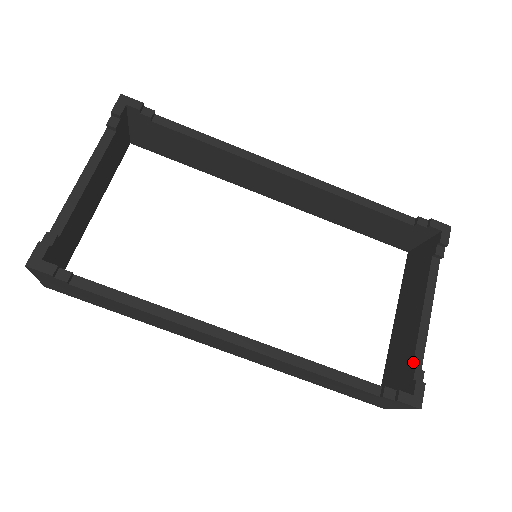
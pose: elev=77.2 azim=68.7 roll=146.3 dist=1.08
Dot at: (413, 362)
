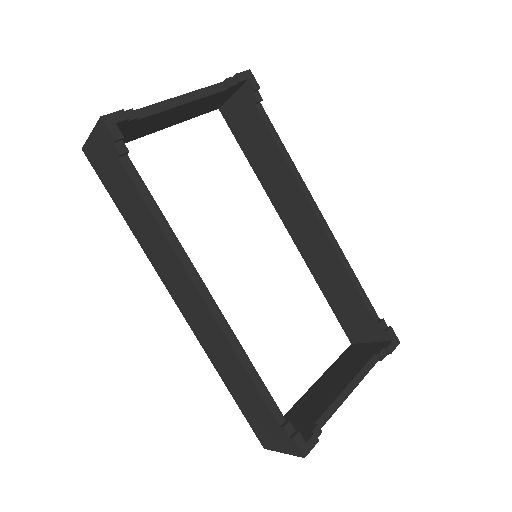
Dot at: (318, 419)
